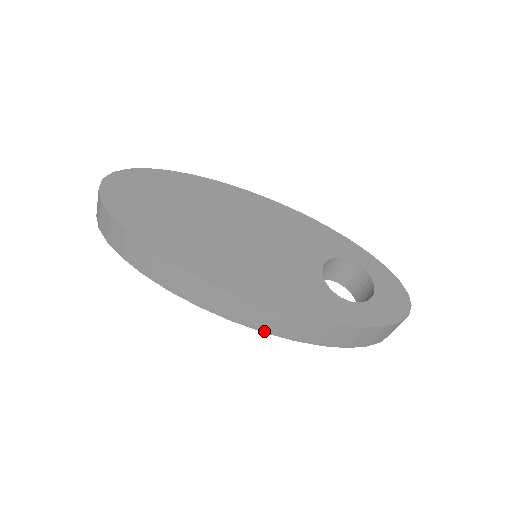
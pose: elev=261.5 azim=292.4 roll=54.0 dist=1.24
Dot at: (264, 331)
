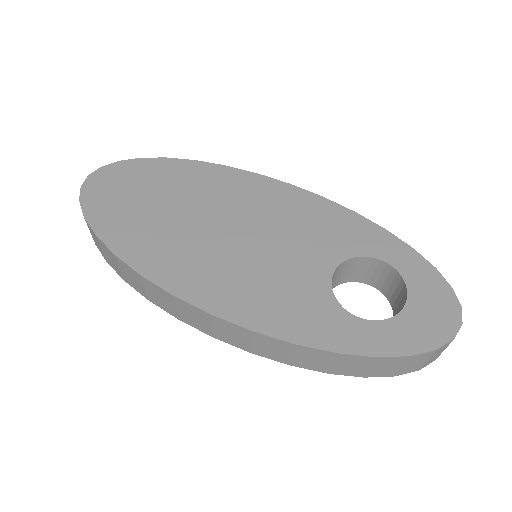
Dot at: (251, 352)
